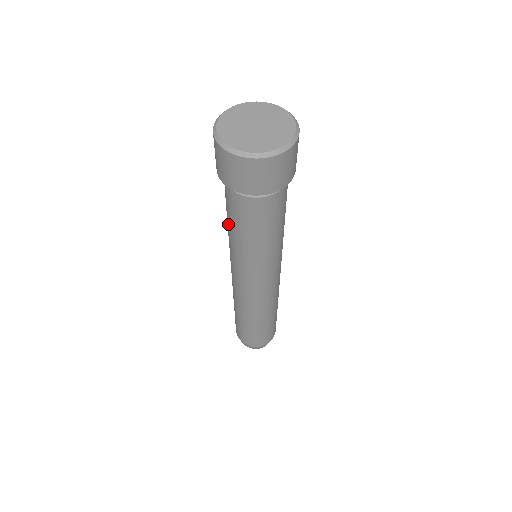
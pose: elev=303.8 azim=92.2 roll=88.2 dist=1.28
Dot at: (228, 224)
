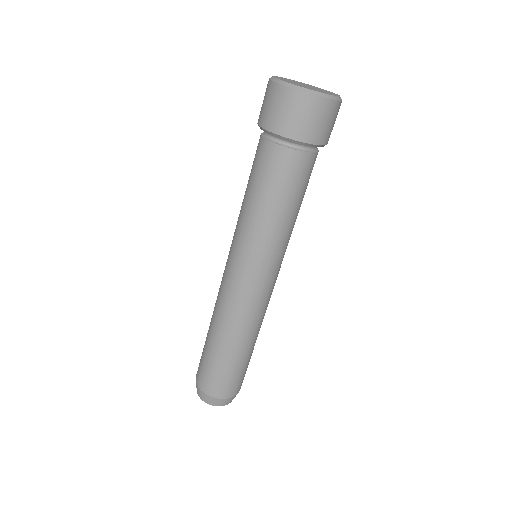
Dot at: (255, 201)
